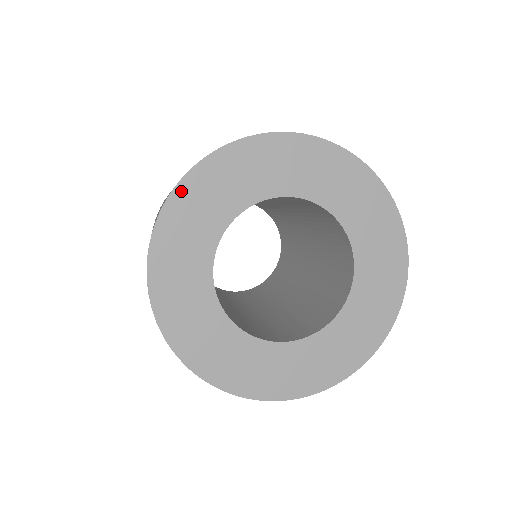
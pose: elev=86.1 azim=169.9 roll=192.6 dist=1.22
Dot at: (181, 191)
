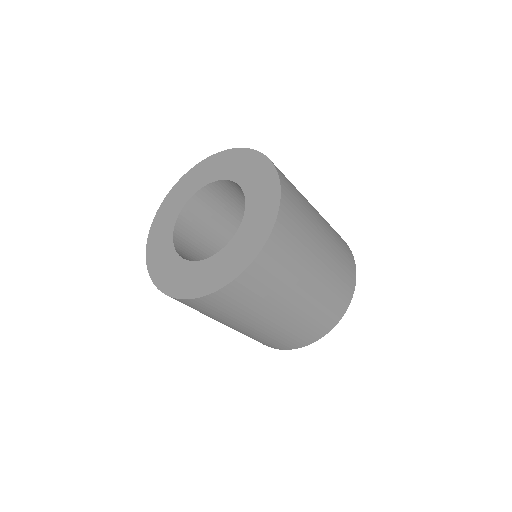
Dot at: (150, 239)
